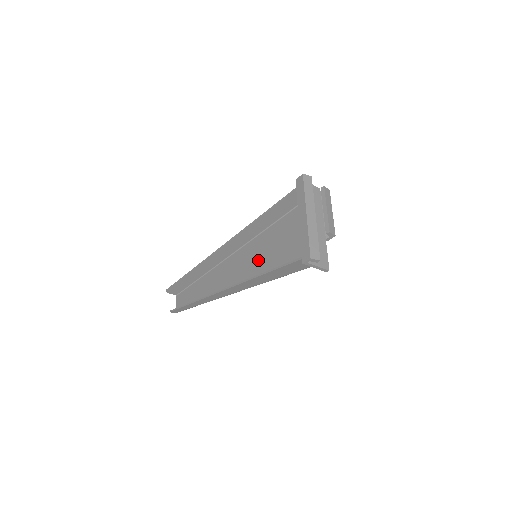
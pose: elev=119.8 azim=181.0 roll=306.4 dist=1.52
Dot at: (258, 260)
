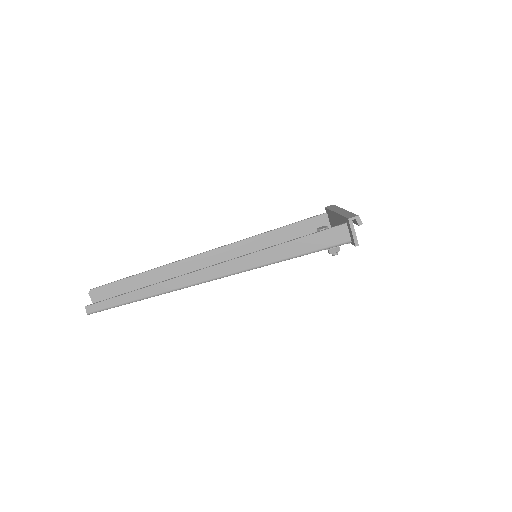
Dot at: occluded
